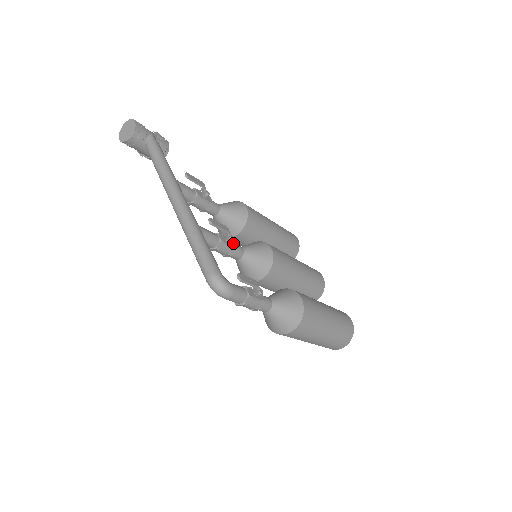
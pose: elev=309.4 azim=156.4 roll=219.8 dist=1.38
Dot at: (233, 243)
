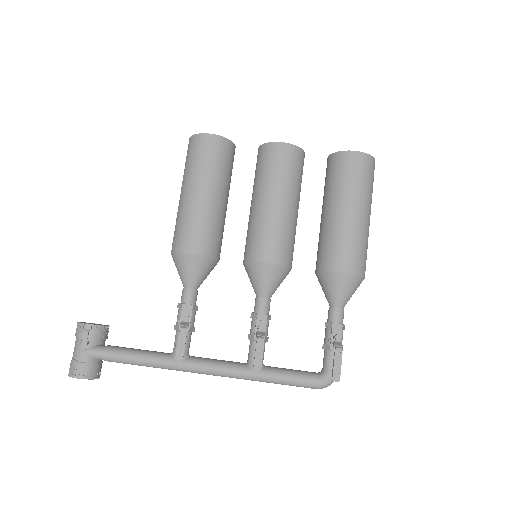
Dot at: (262, 318)
